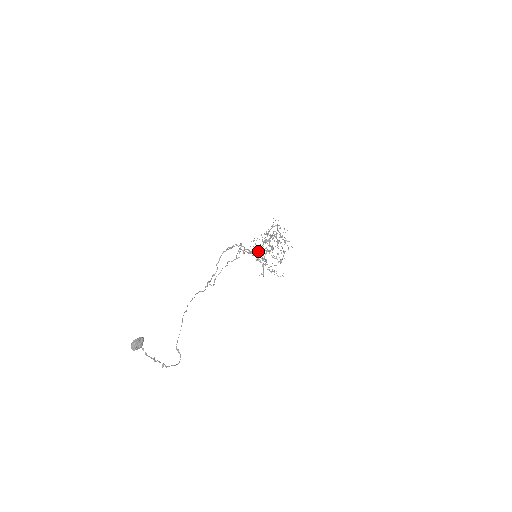
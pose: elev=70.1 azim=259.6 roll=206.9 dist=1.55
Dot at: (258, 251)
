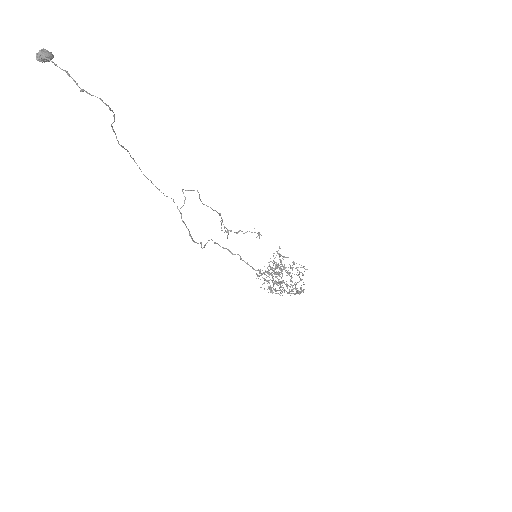
Dot at: occluded
